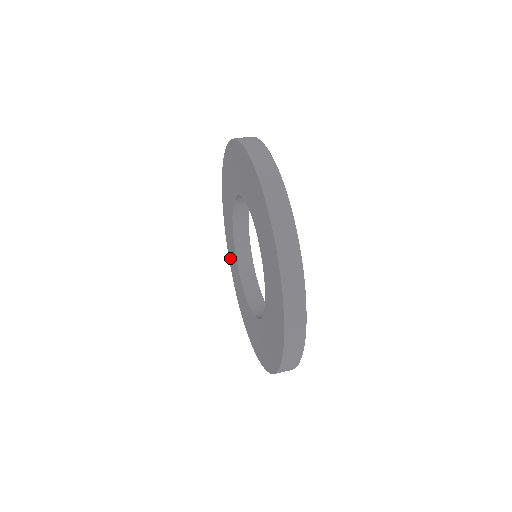
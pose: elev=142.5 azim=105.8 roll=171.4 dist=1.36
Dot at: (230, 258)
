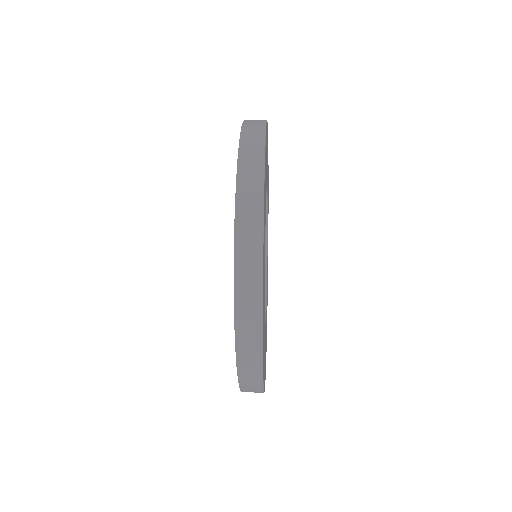
Dot at: occluded
